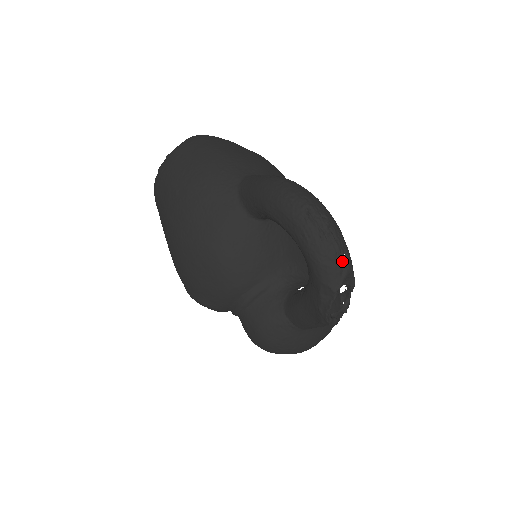
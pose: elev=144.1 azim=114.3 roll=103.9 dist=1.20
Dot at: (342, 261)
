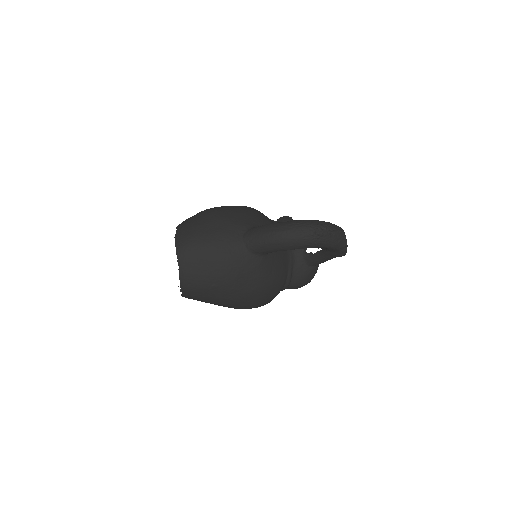
Dot at: (341, 233)
